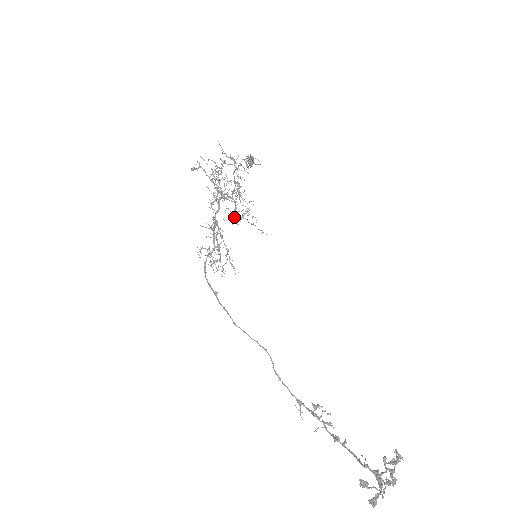
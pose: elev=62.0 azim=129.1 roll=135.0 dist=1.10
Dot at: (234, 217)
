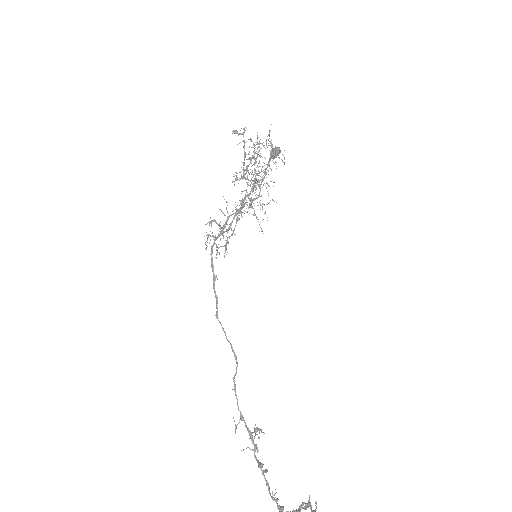
Dot at: (245, 202)
